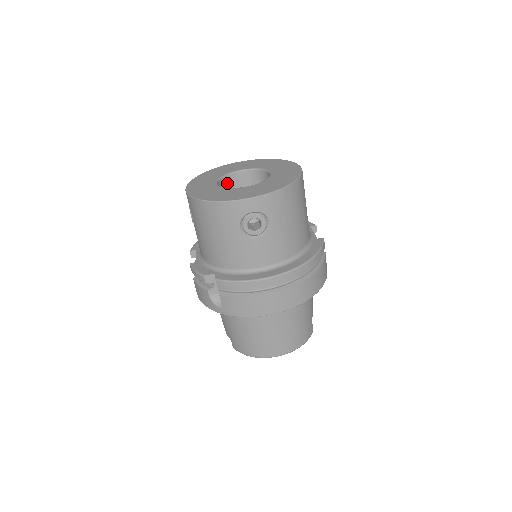
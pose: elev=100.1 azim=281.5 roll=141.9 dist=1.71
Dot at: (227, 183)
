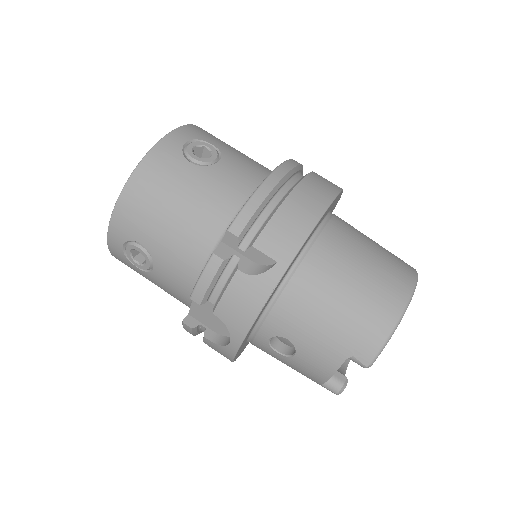
Dot at: occluded
